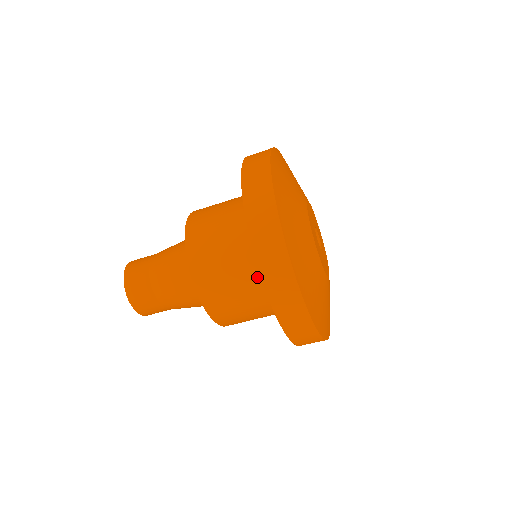
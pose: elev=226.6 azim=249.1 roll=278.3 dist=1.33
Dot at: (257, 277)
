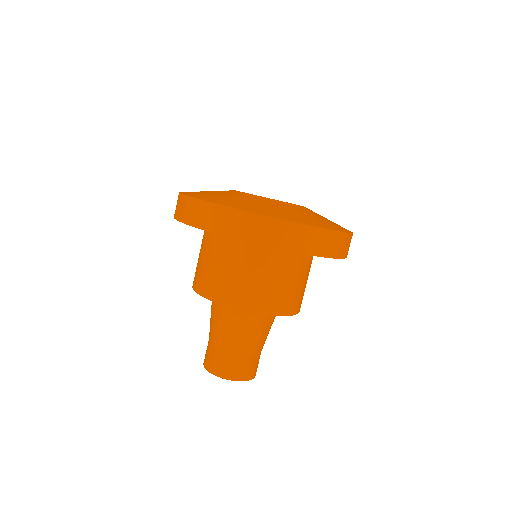
Dot at: (291, 260)
